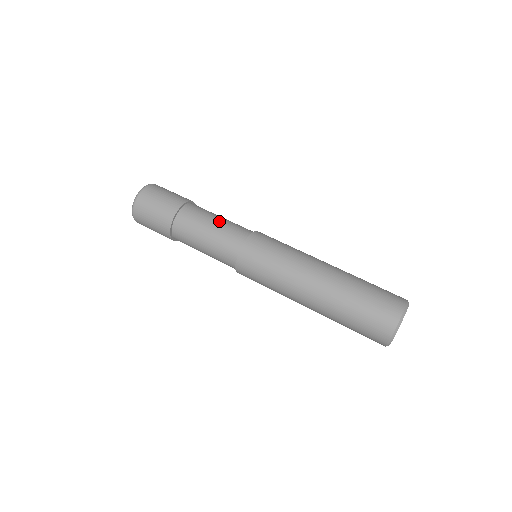
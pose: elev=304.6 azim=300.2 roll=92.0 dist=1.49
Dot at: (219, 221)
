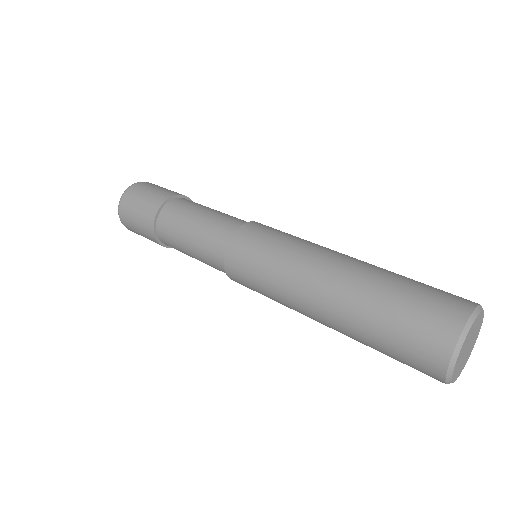
Dot at: occluded
